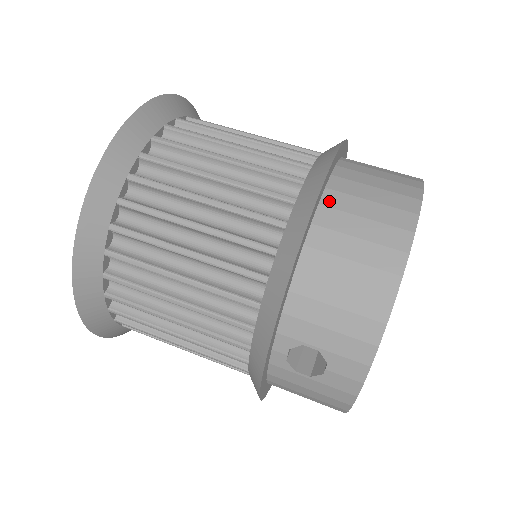
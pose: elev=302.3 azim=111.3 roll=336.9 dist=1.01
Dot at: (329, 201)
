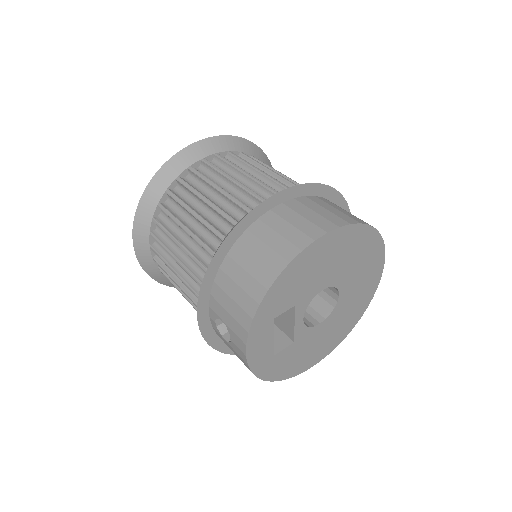
Dot at: (254, 228)
